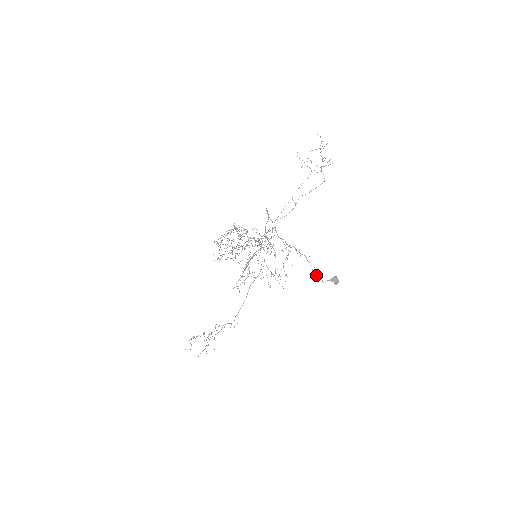
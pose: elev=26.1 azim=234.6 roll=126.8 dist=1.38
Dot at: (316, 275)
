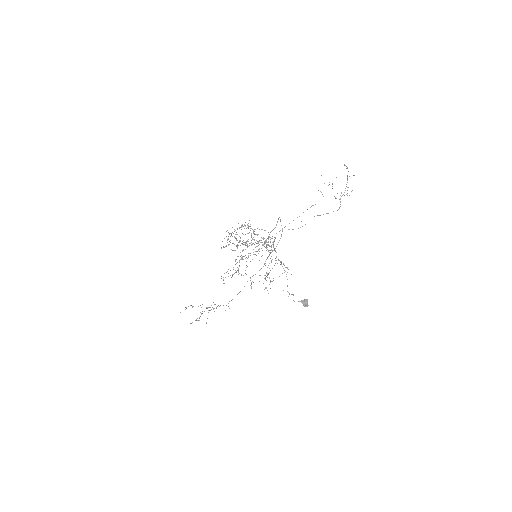
Dot at: occluded
